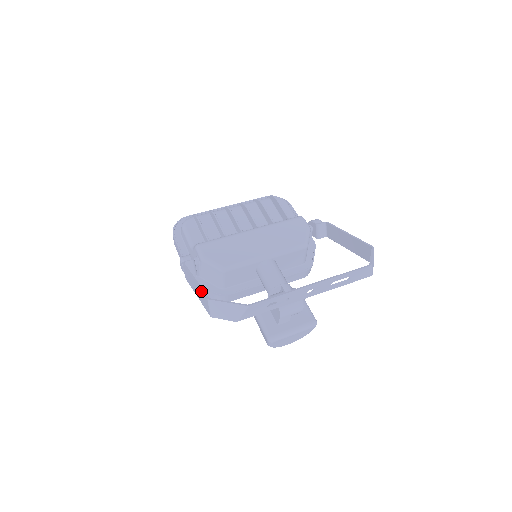
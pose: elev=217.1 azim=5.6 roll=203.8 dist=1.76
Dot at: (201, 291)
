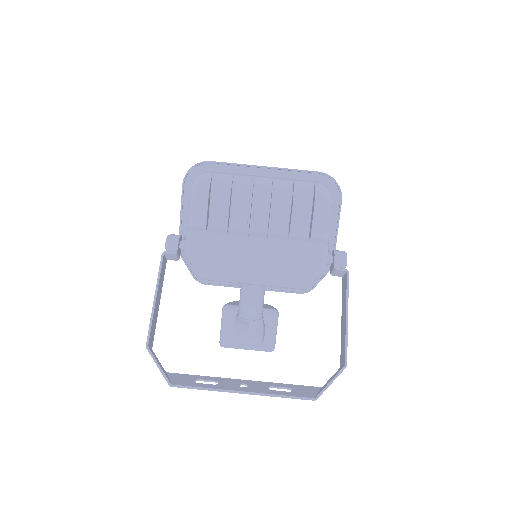
Dot at: (149, 326)
